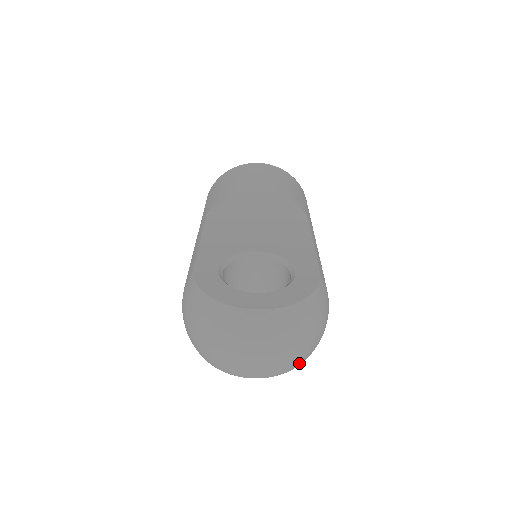
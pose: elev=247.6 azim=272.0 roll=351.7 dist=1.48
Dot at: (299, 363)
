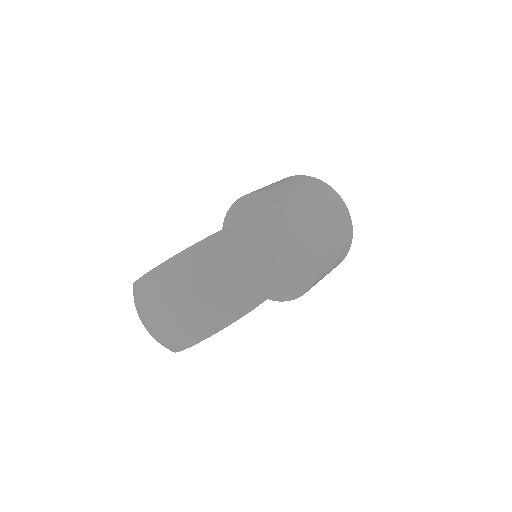
Dot at: (210, 322)
